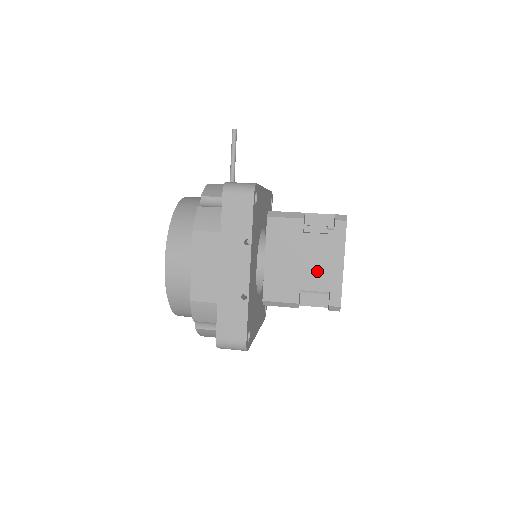
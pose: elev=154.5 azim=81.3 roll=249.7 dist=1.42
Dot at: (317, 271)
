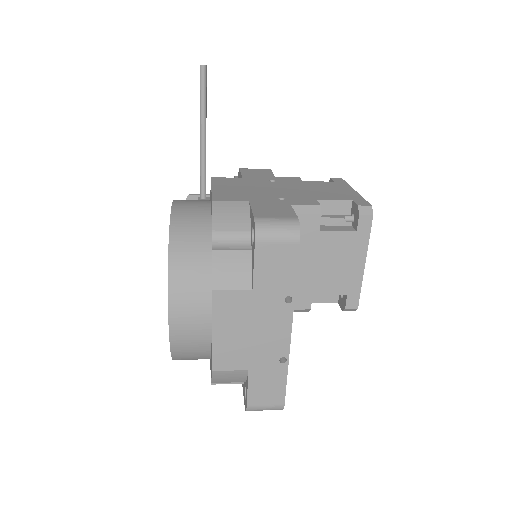
Dot at: (334, 273)
